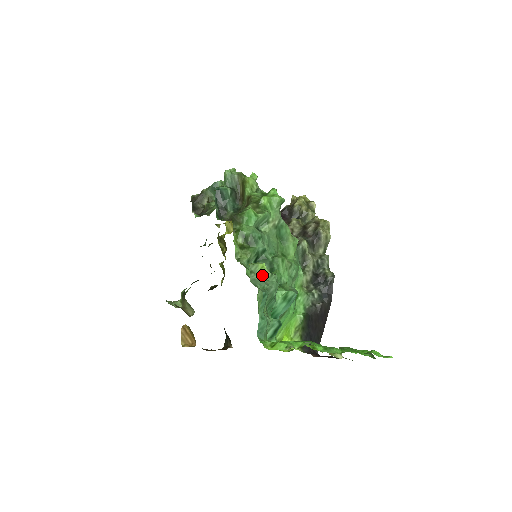
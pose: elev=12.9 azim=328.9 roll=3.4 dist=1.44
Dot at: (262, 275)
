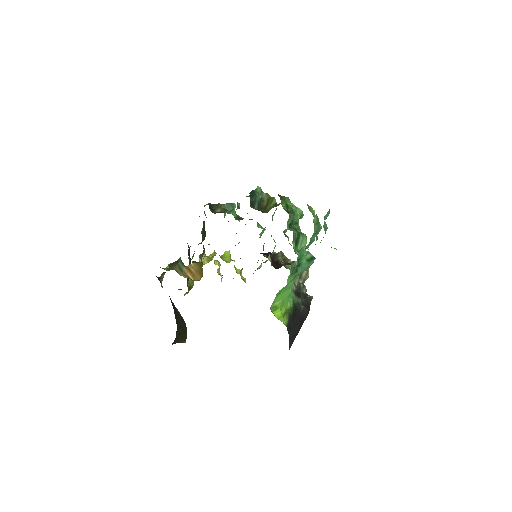
Dot at: (314, 215)
